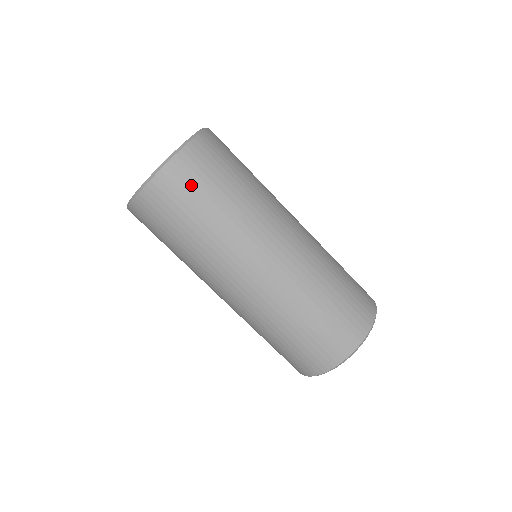
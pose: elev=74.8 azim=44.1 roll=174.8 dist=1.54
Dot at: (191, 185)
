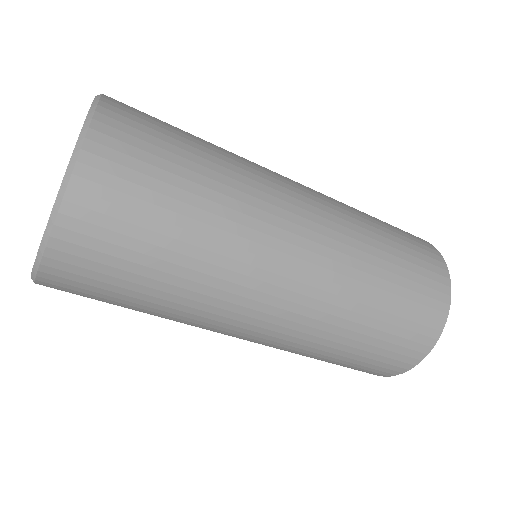
Dot at: (90, 293)
